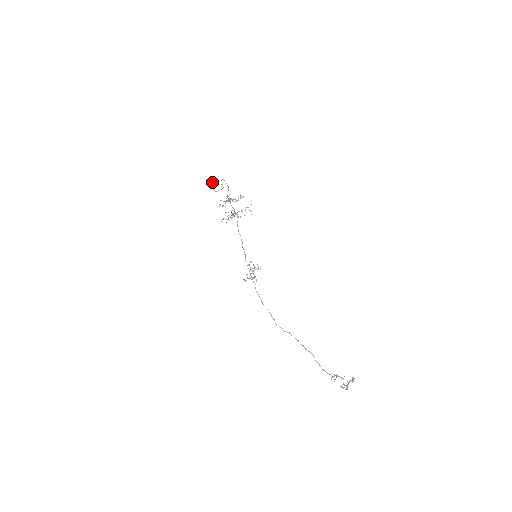
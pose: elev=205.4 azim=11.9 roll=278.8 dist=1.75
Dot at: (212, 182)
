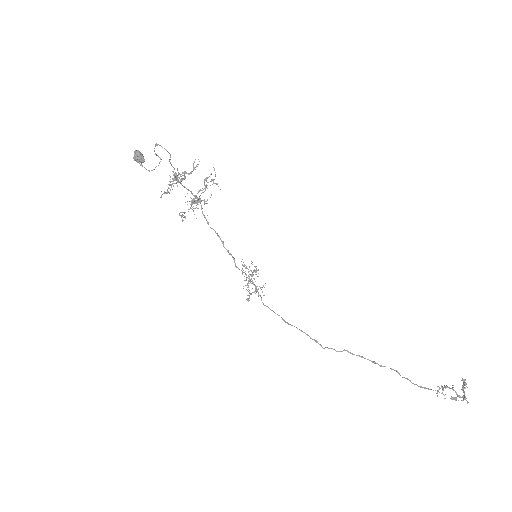
Dot at: (136, 156)
